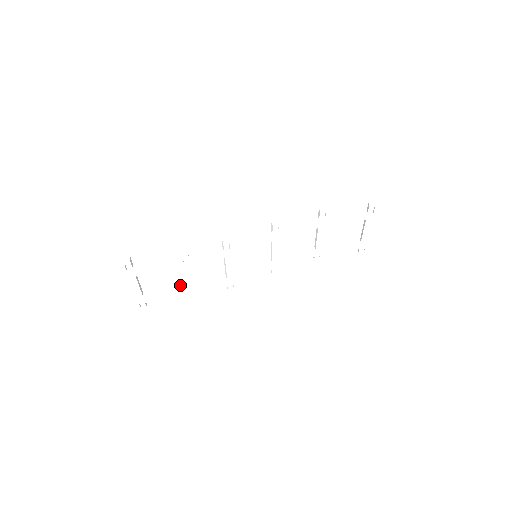
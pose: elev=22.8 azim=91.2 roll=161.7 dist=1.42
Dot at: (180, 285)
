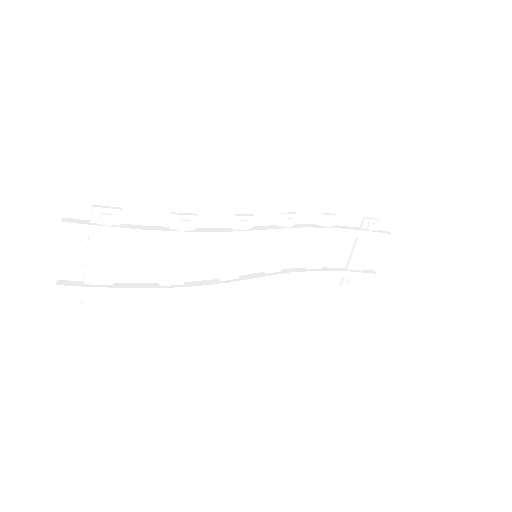
Dot at: (168, 273)
